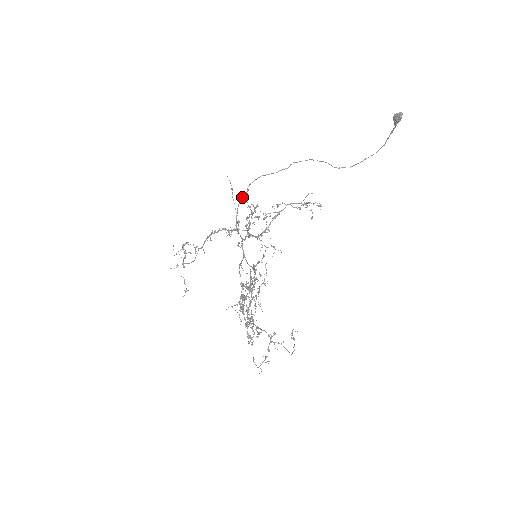
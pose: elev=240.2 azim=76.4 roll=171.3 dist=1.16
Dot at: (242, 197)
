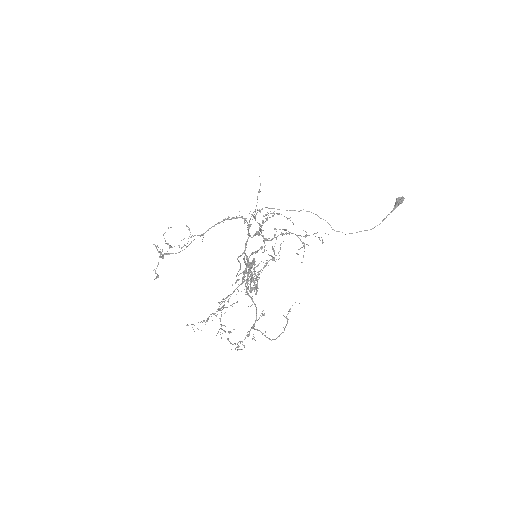
Dot at: (257, 210)
